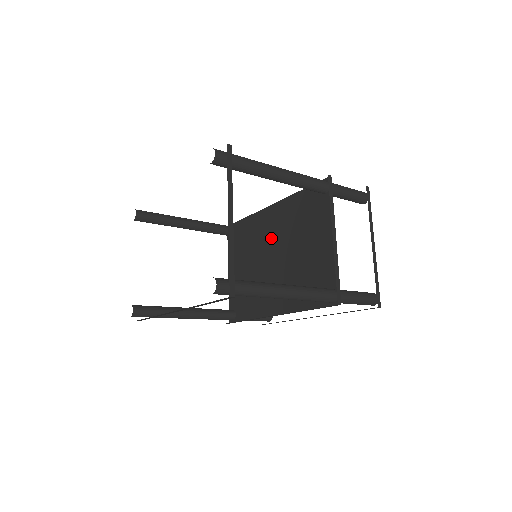
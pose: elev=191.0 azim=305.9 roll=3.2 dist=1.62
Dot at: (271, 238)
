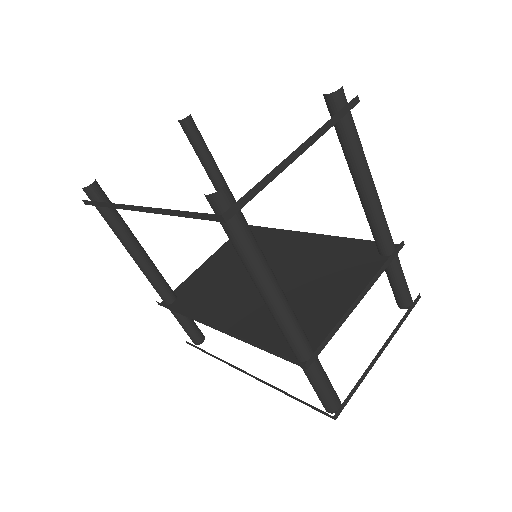
Dot at: (282, 259)
